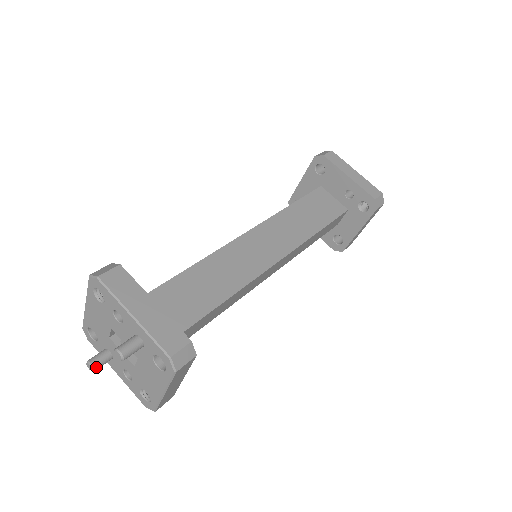
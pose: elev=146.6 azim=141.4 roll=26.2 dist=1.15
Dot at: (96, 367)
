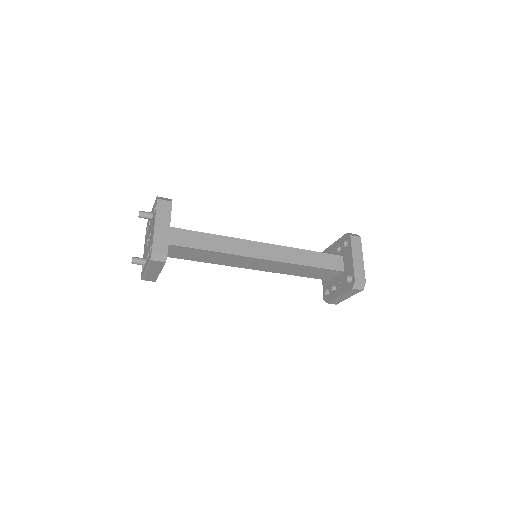
Dot at: (135, 258)
